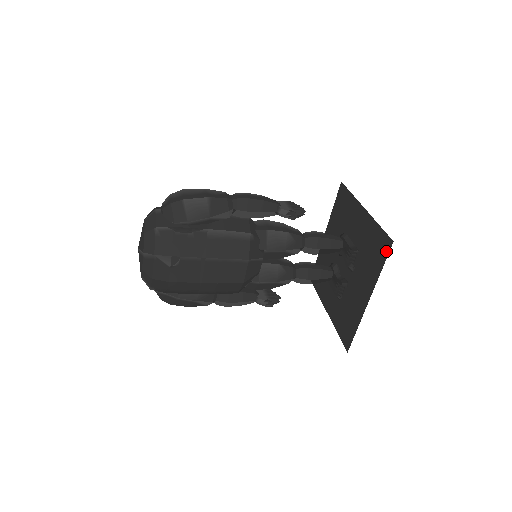
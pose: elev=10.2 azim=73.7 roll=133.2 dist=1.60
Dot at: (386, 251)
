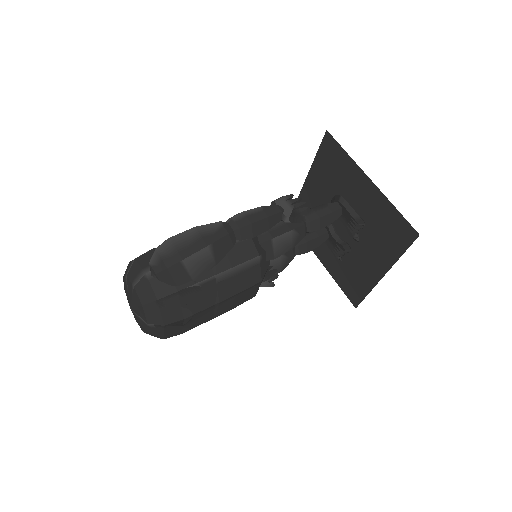
Dot at: (408, 240)
